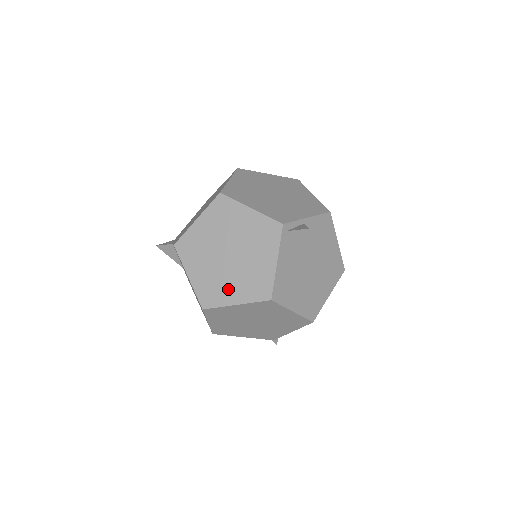
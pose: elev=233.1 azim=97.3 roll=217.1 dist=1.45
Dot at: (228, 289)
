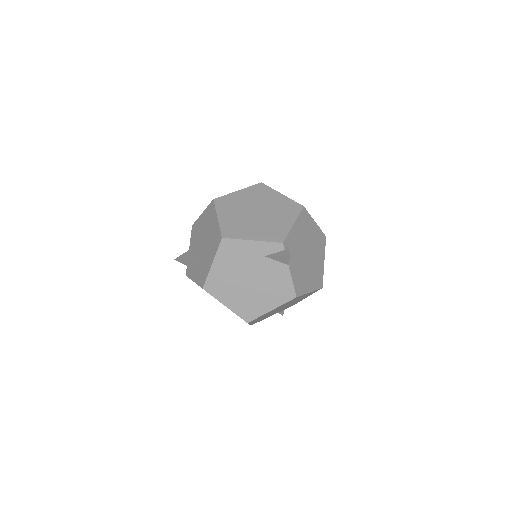
Dot at: occluded
